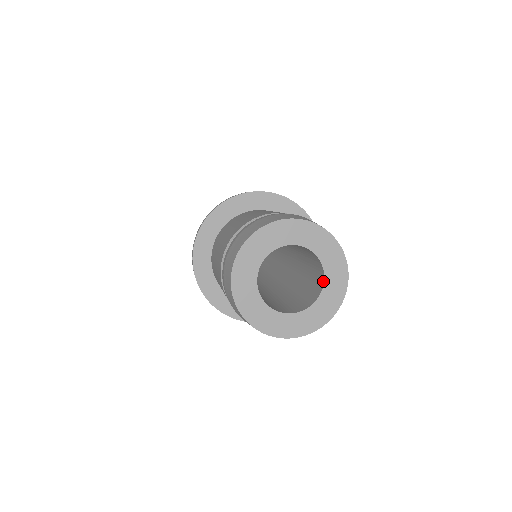
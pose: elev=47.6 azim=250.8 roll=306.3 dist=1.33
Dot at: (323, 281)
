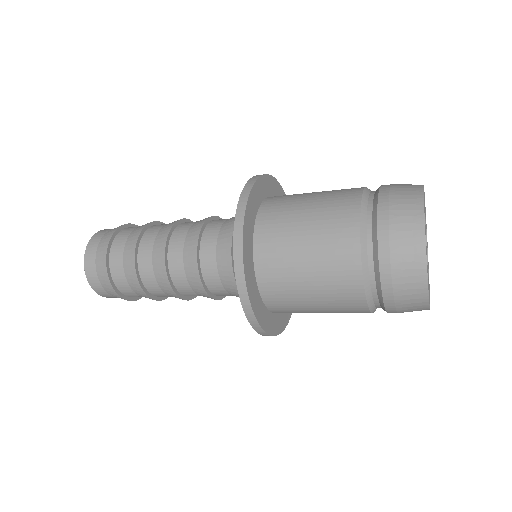
Dot at: occluded
